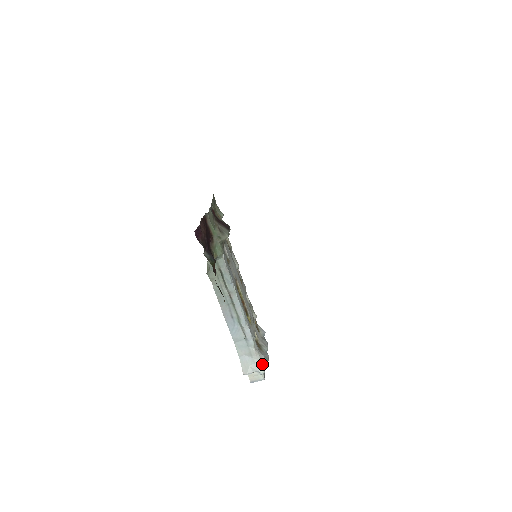
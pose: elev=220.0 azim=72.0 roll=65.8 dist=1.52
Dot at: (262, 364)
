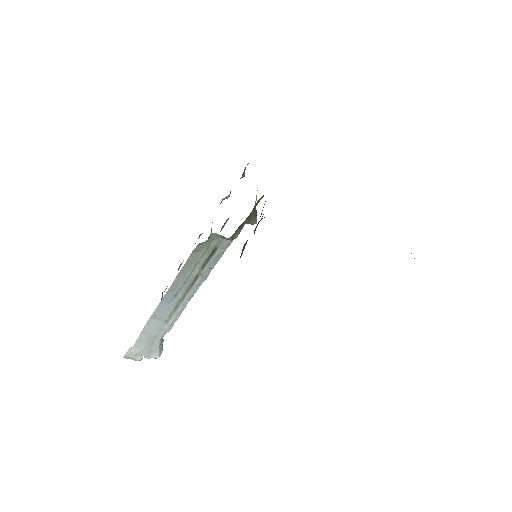
Dot at: (158, 352)
